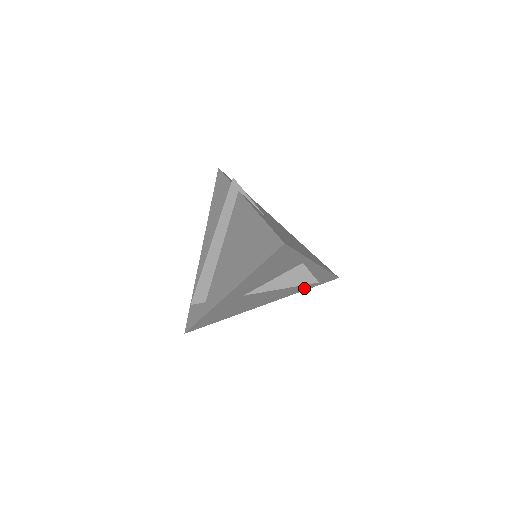
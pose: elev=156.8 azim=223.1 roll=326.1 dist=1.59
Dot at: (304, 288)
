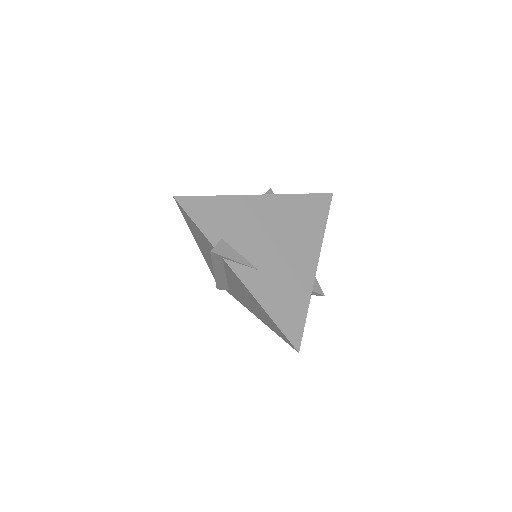
Dot at: occluded
